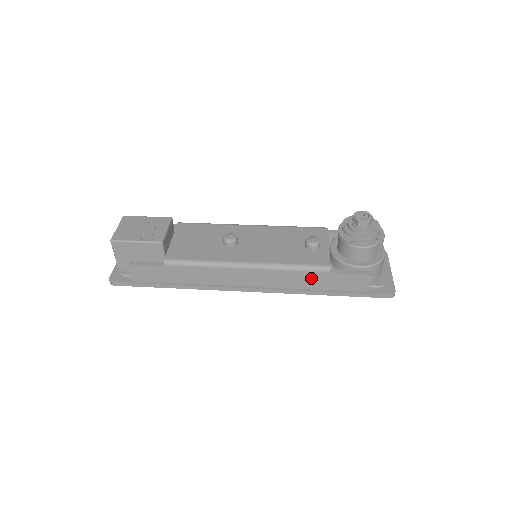
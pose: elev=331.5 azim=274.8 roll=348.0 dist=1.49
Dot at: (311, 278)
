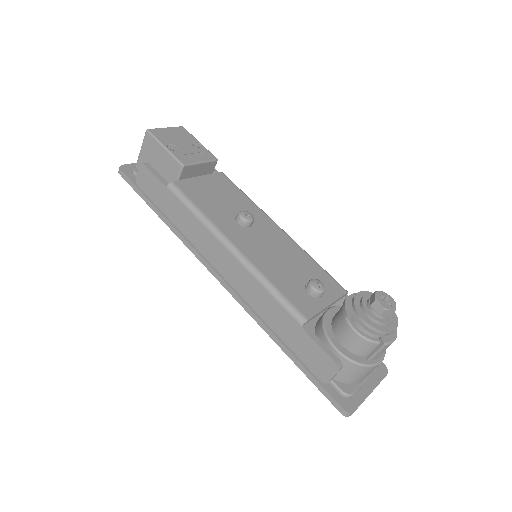
Dot at: (280, 316)
